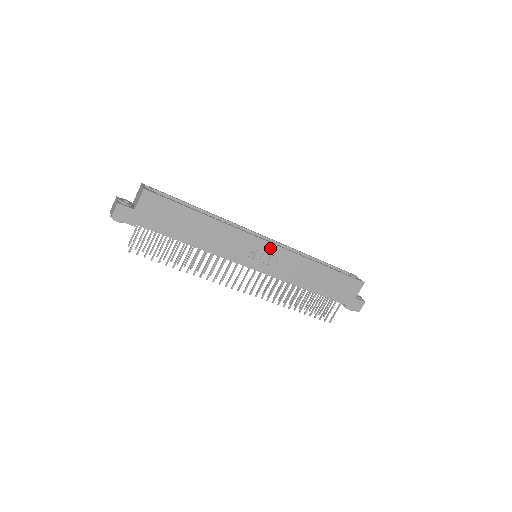
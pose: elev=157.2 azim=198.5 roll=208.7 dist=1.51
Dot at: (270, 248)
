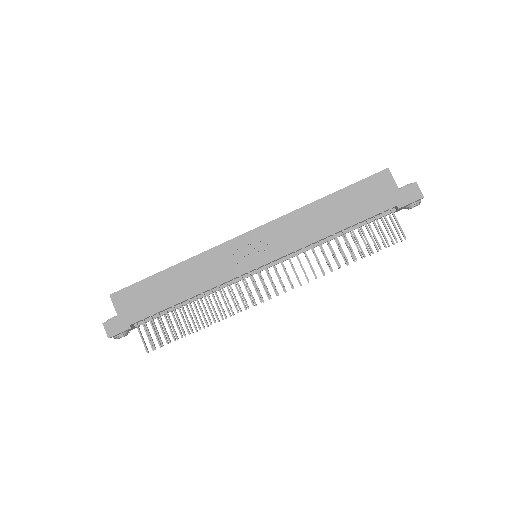
Dot at: (252, 237)
